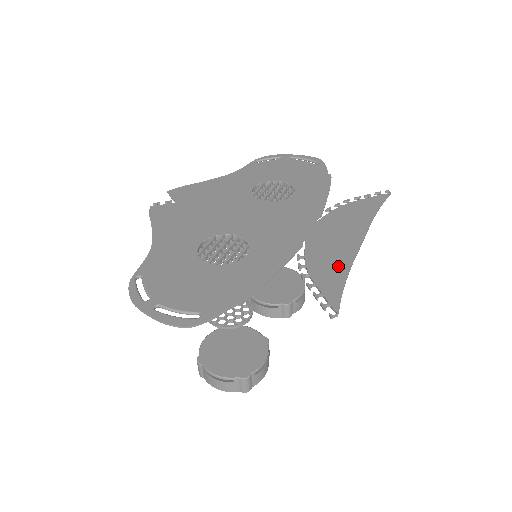
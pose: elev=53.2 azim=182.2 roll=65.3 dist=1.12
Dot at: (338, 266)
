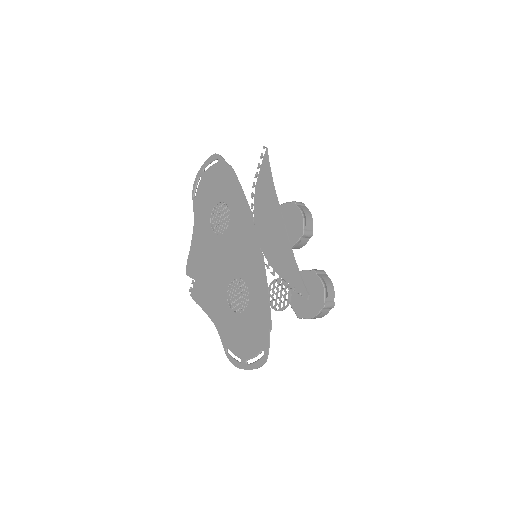
Dot at: (286, 256)
